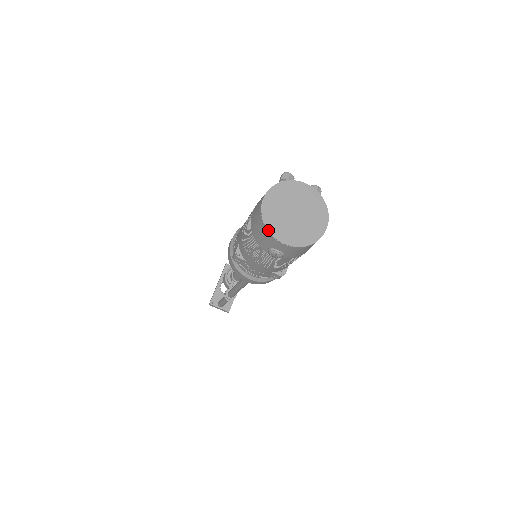
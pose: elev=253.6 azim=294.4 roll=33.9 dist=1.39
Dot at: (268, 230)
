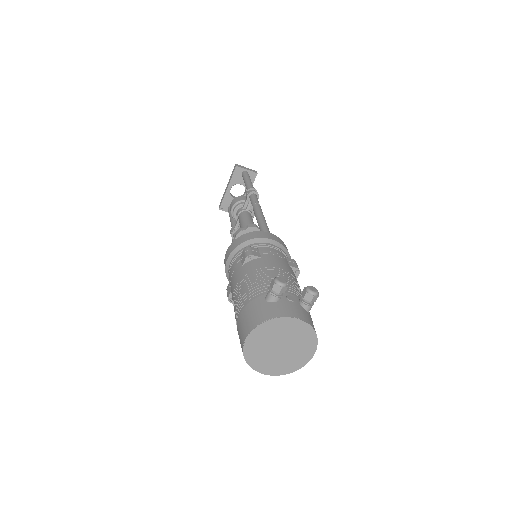
Dot at: (250, 366)
